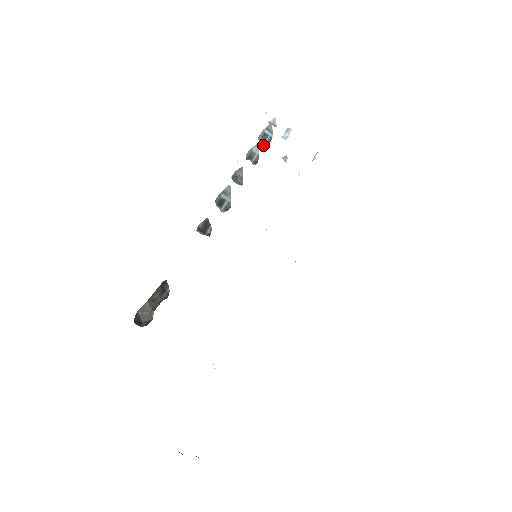
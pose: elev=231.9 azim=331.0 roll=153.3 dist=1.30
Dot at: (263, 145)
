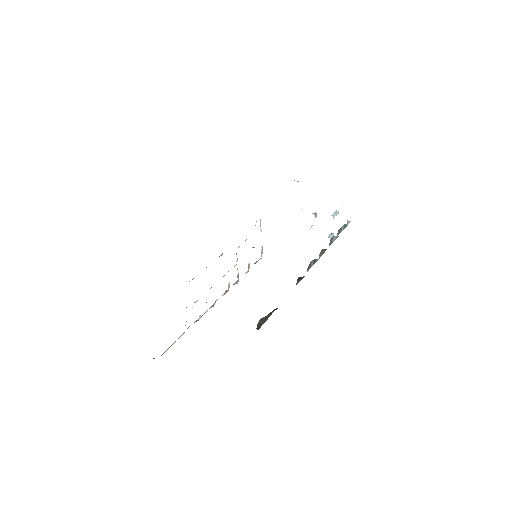
Dot at: (337, 235)
